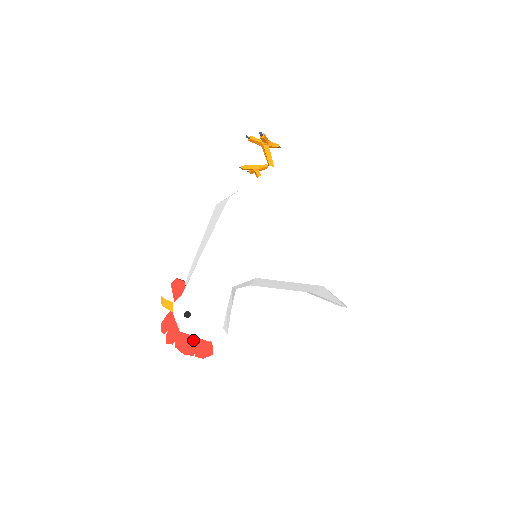
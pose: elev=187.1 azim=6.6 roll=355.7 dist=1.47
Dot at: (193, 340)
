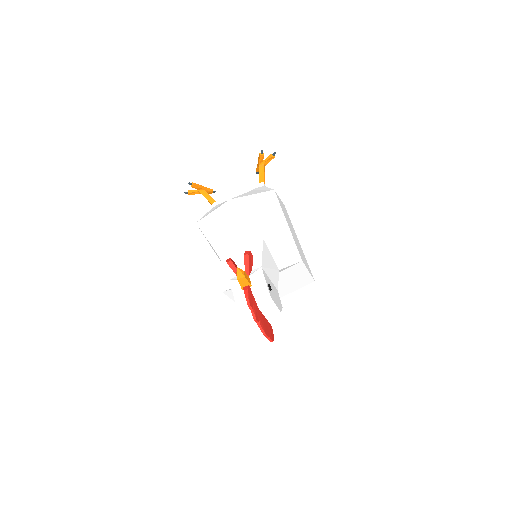
Dot at: (265, 320)
